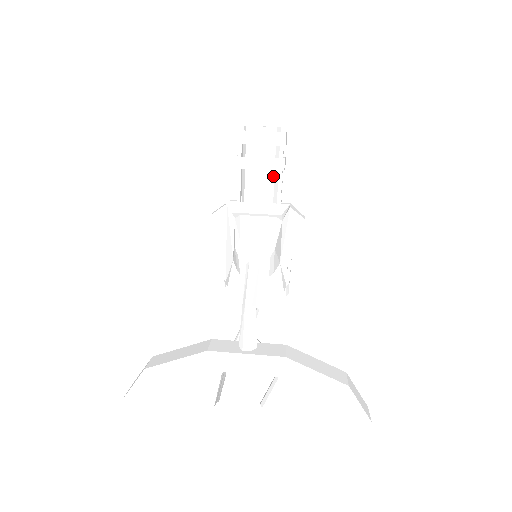
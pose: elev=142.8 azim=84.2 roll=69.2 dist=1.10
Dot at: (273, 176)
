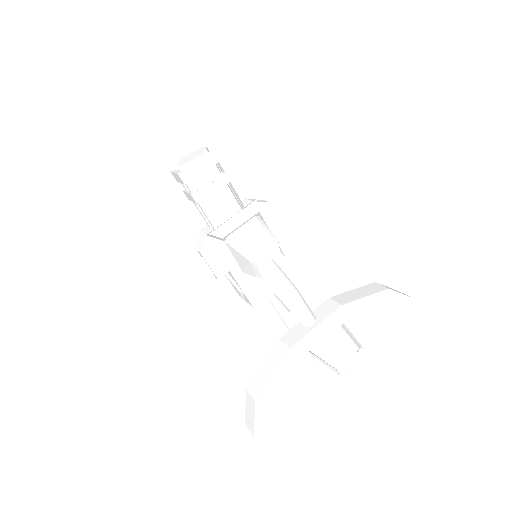
Dot at: (228, 188)
